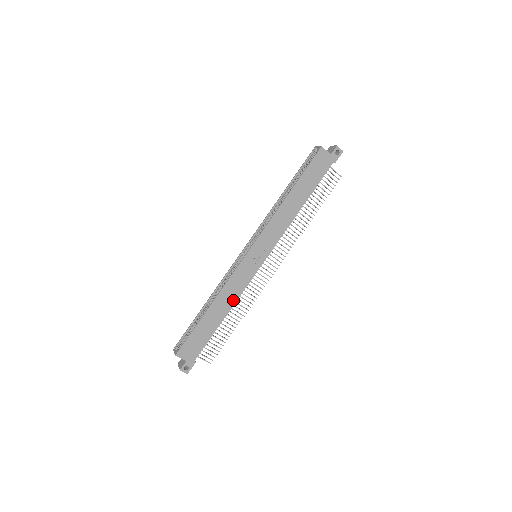
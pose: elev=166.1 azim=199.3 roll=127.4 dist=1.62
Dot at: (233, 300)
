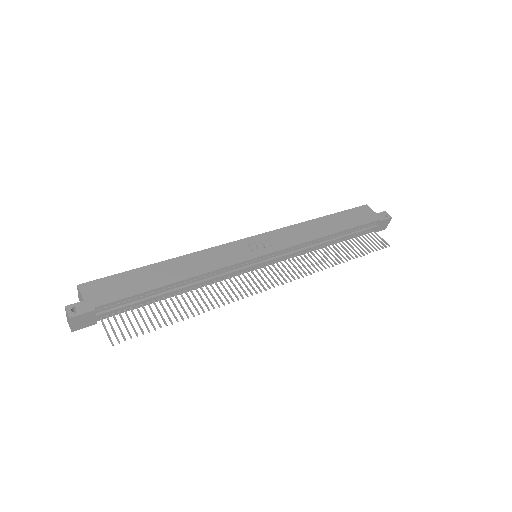
Dot at: (201, 270)
